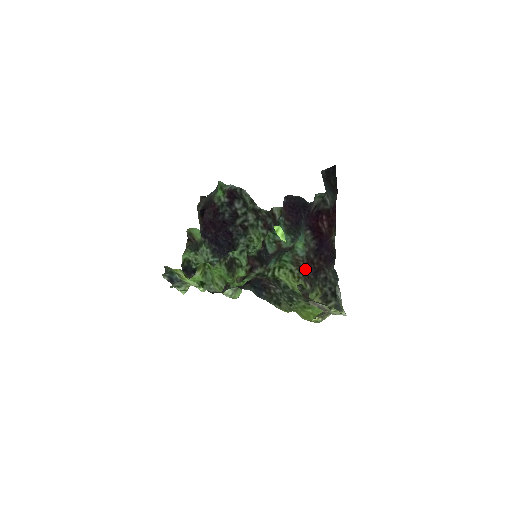
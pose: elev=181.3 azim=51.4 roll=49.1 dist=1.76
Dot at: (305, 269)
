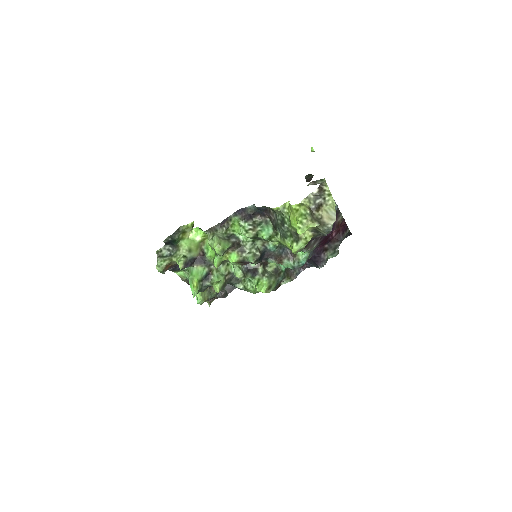
Dot at: occluded
